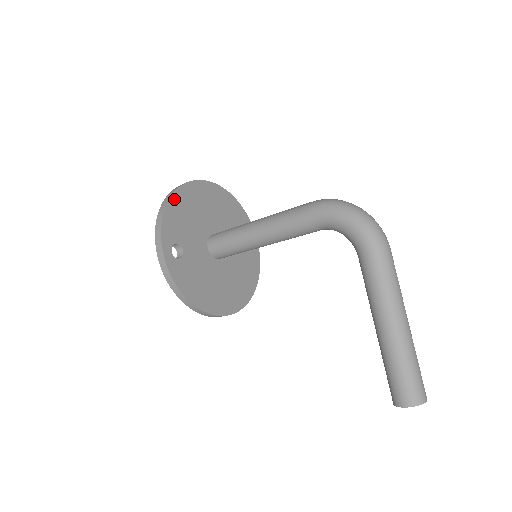
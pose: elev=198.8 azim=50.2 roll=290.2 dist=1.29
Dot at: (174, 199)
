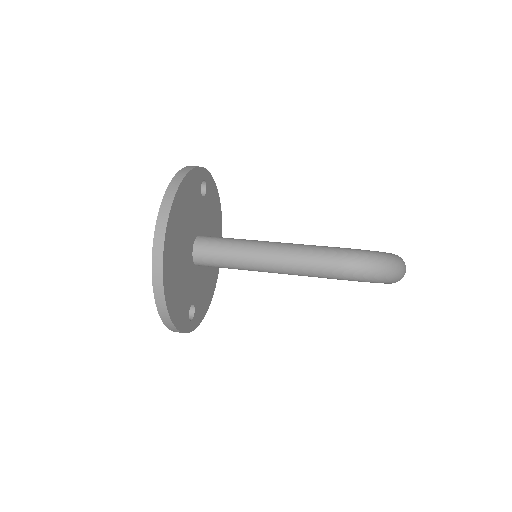
Dot at: (169, 305)
